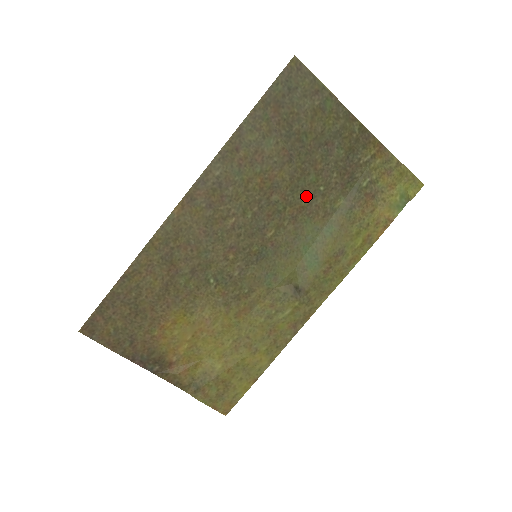
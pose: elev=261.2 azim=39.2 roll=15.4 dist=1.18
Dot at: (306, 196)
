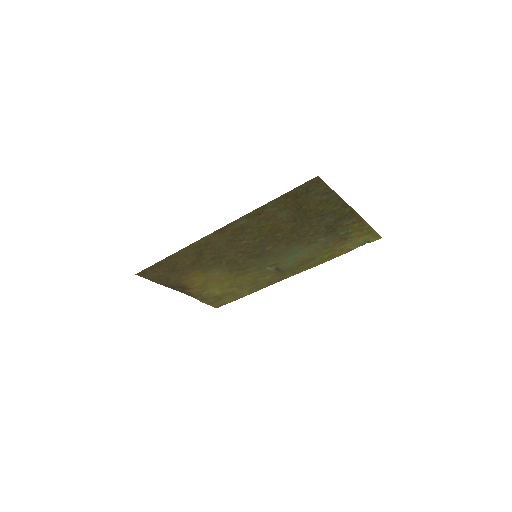
Dot at: (299, 235)
